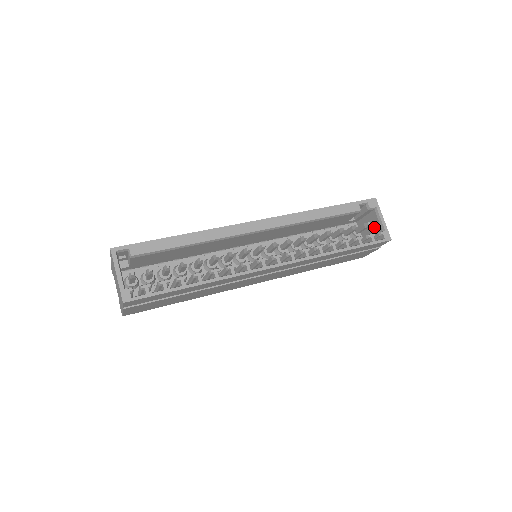
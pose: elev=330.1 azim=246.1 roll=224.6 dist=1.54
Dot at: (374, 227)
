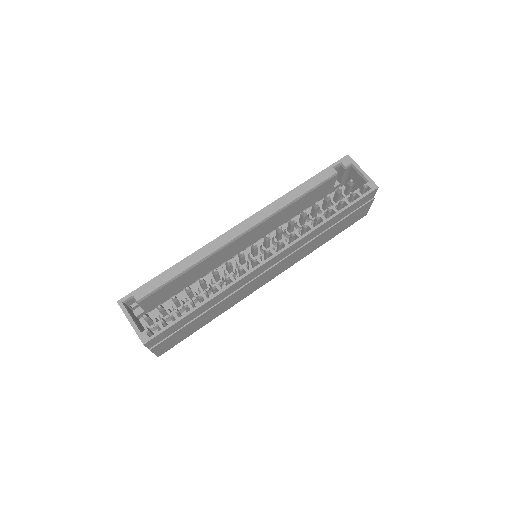
Dot at: (359, 182)
